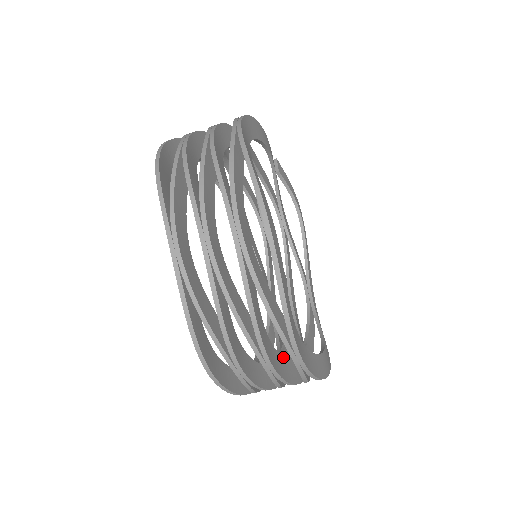
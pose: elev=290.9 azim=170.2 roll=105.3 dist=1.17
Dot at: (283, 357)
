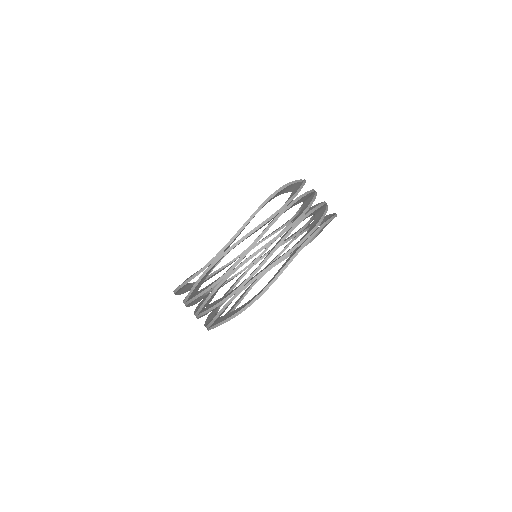
Dot at: occluded
